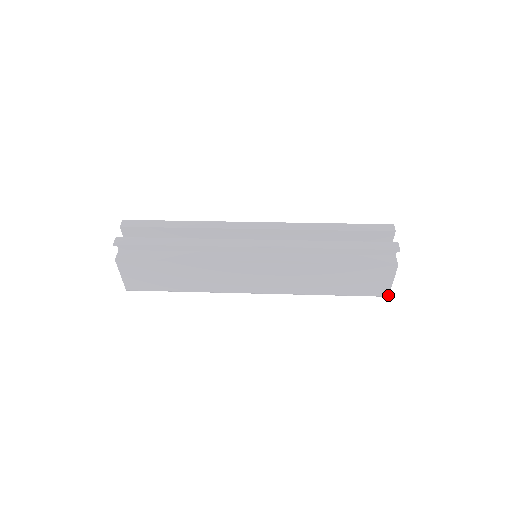
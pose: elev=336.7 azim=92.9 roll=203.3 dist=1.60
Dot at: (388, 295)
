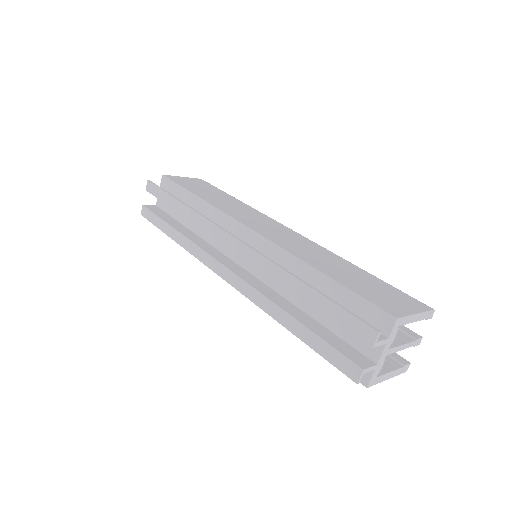
Dot at: (403, 372)
